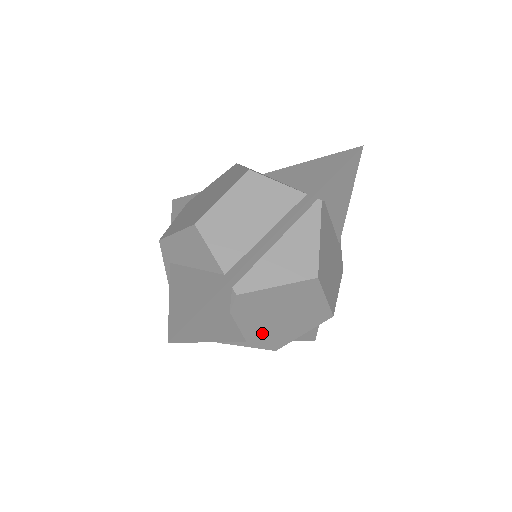
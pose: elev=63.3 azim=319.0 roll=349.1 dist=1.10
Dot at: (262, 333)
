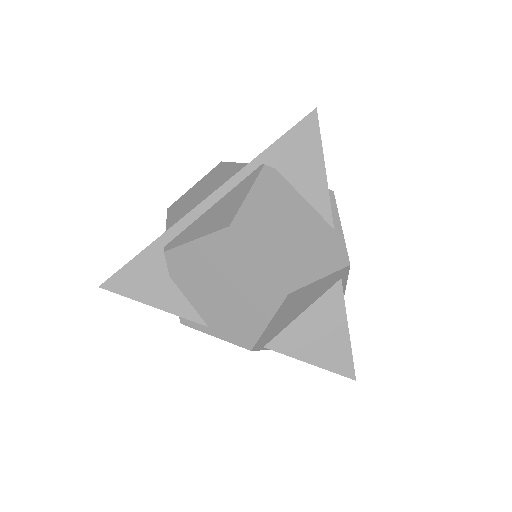
Dot at: (218, 315)
